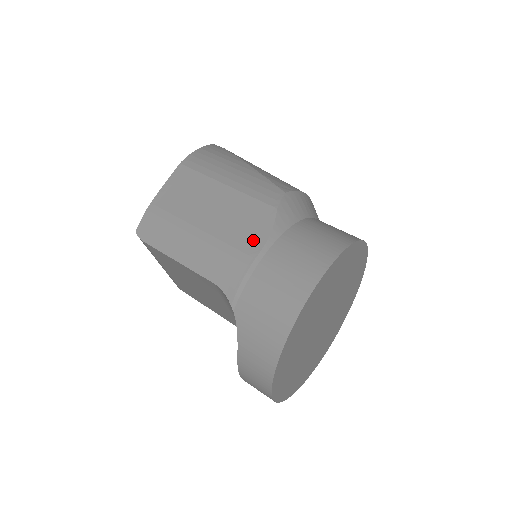
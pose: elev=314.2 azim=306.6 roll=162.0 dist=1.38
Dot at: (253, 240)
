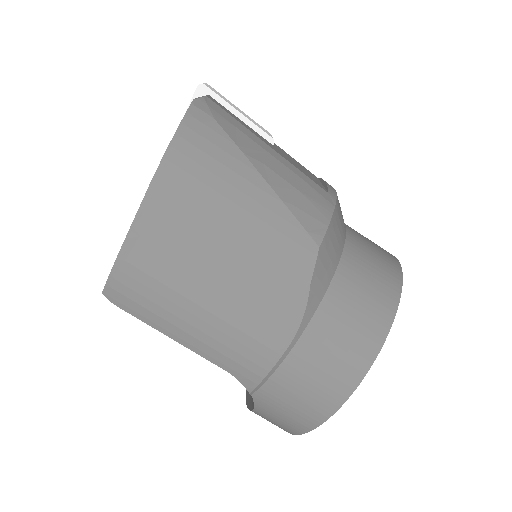
Dot at: (278, 330)
